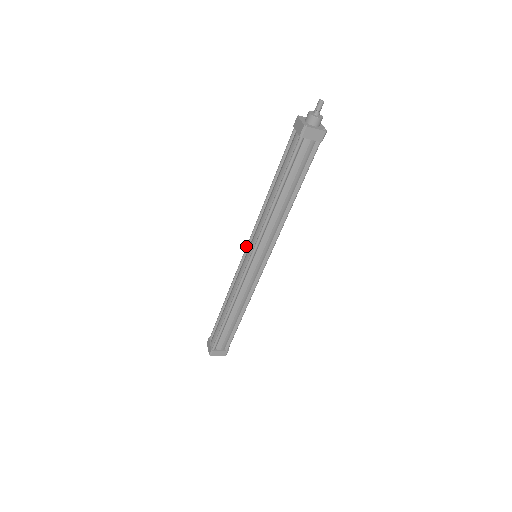
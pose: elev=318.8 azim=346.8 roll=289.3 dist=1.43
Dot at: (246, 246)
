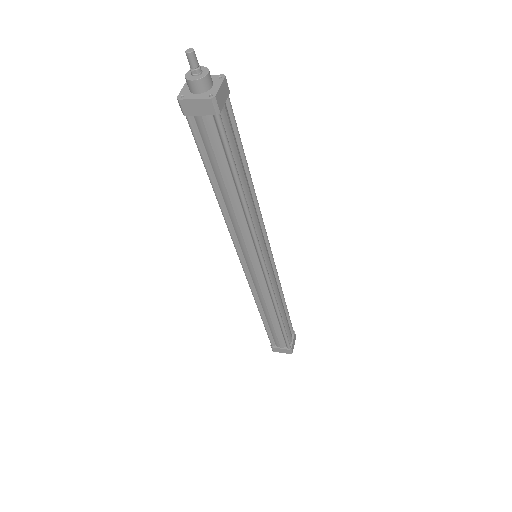
Dot at: (241, 262)
